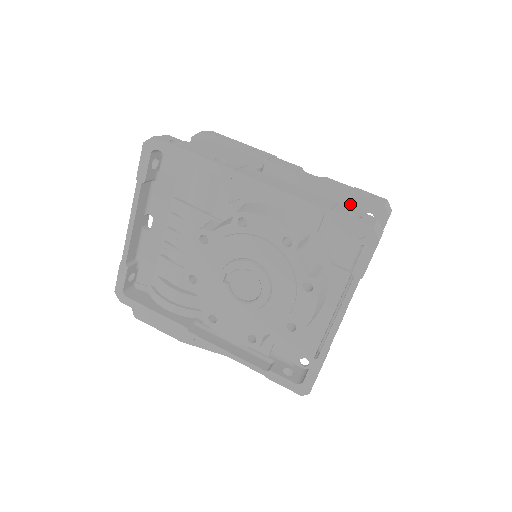
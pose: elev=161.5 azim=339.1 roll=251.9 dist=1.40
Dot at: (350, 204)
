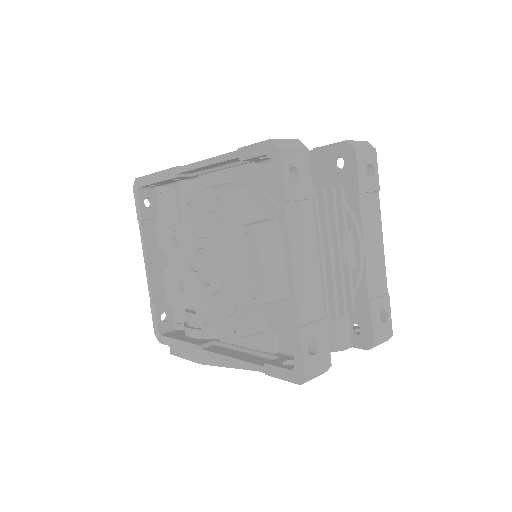
Dot at: (318, 160)
